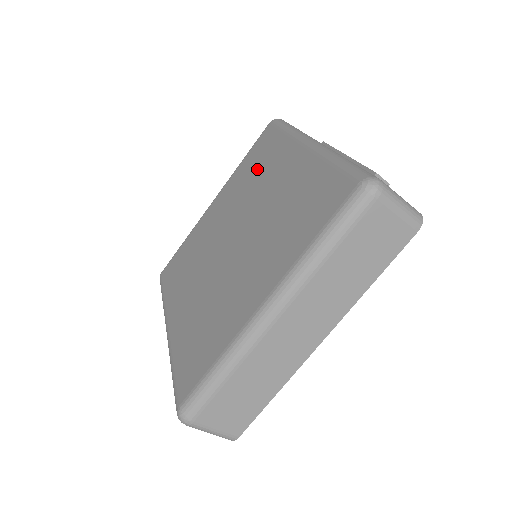
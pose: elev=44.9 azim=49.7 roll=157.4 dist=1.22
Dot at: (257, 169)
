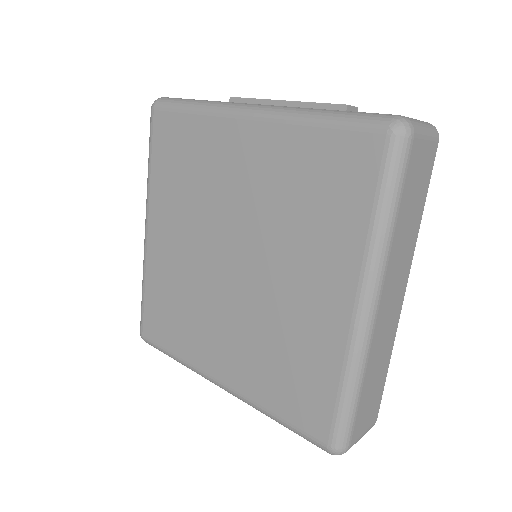
Dot at: (190, 169)
